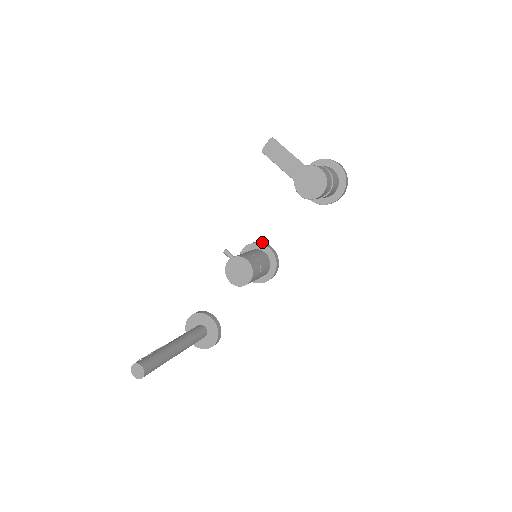
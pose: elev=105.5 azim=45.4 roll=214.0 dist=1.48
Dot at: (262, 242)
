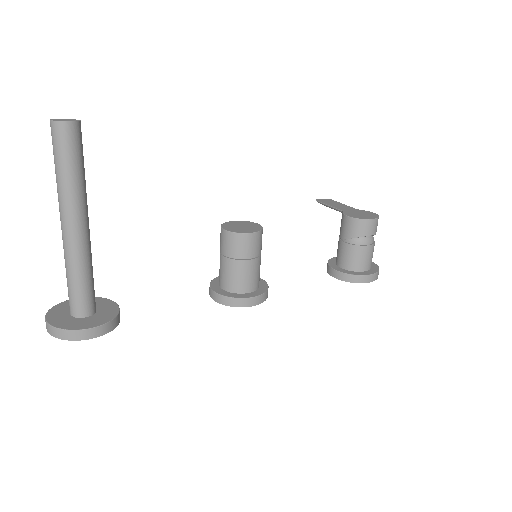
Dot at: occluded
